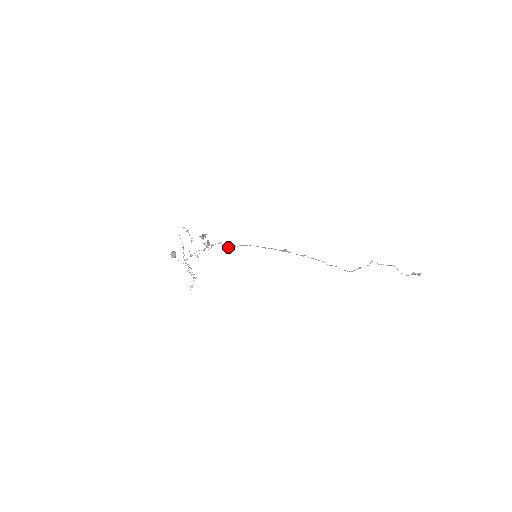
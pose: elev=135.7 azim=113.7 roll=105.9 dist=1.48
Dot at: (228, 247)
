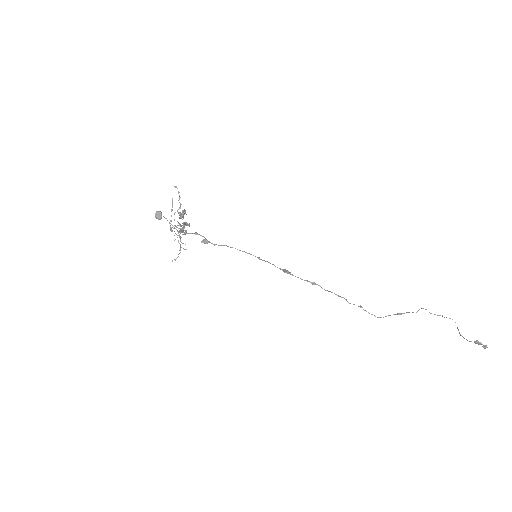
Dot at: (204, 243)
